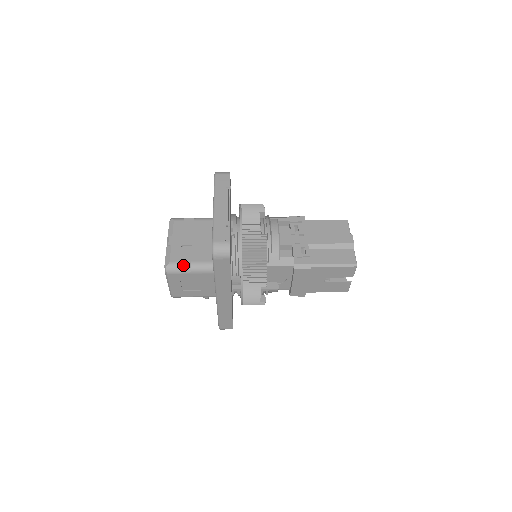
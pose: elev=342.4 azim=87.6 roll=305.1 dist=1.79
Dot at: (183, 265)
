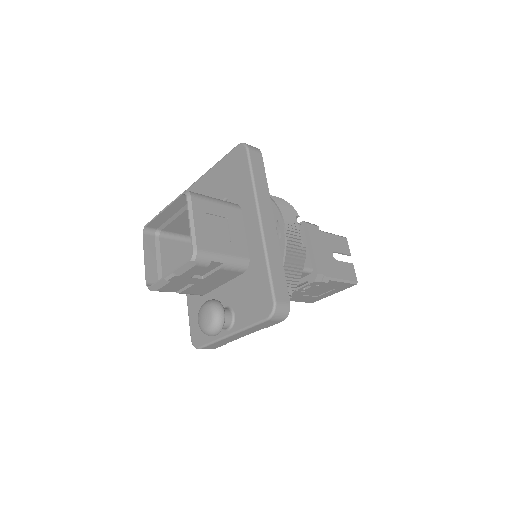
Dot at: occluded
